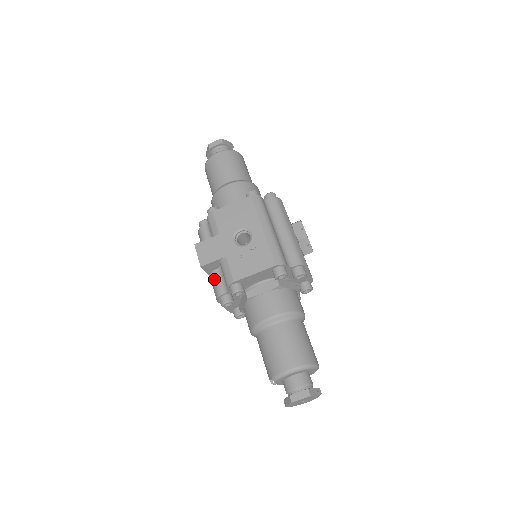
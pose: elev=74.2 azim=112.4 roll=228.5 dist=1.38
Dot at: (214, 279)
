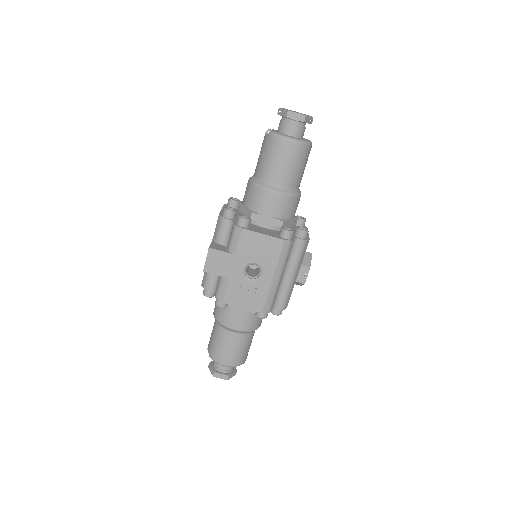
Dot at: (209, 273)
